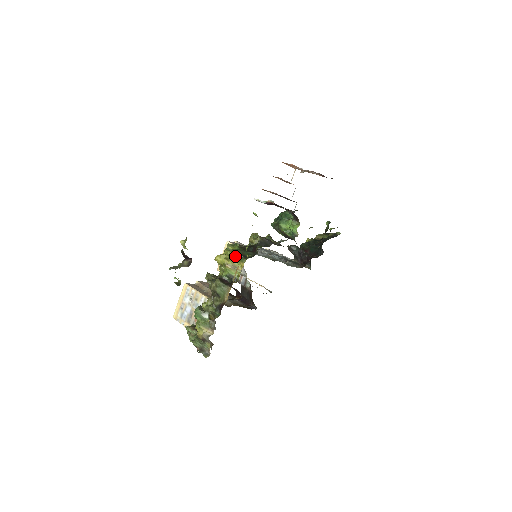
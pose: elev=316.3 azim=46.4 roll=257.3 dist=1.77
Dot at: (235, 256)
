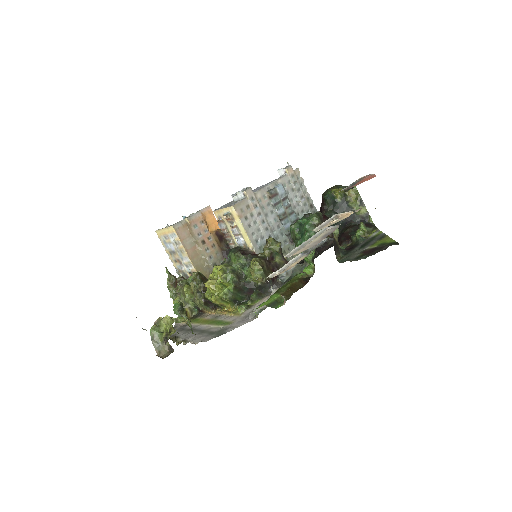
Dot at: (225, 300)
